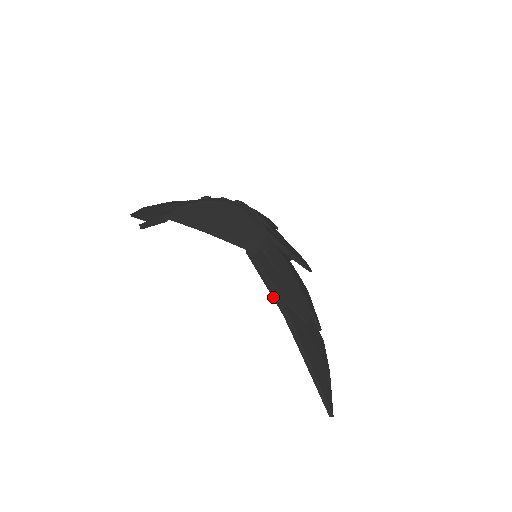
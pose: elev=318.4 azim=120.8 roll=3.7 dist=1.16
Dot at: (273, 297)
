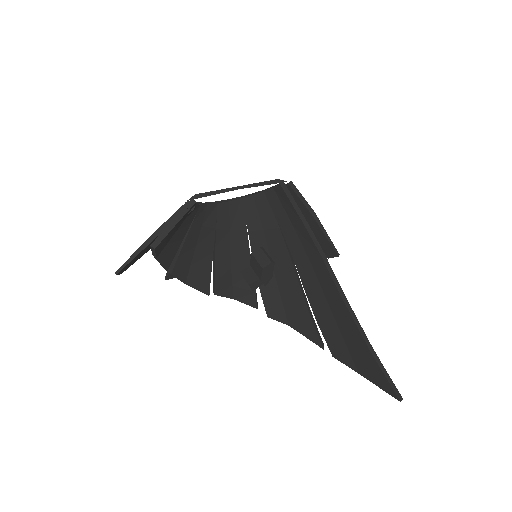
Dot at: (309, 233)
